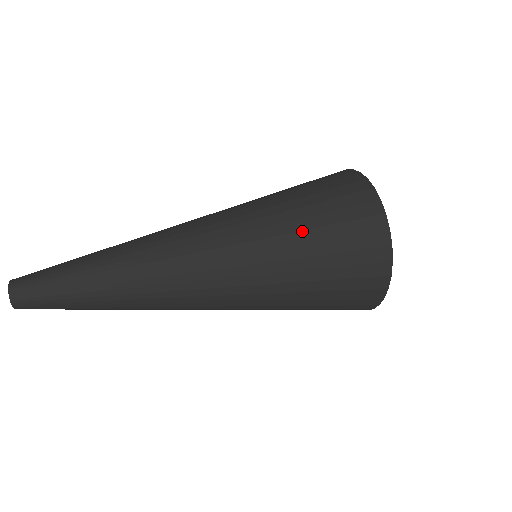
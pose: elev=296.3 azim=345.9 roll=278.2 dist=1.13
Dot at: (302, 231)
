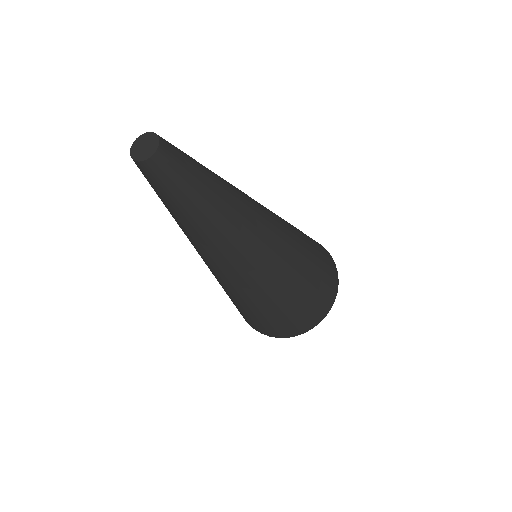
Dot at: occluded
